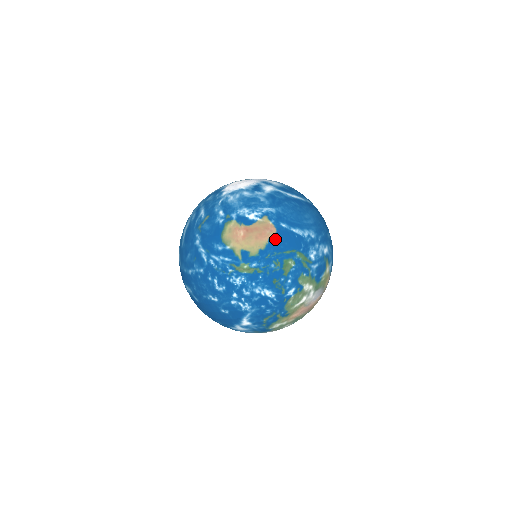
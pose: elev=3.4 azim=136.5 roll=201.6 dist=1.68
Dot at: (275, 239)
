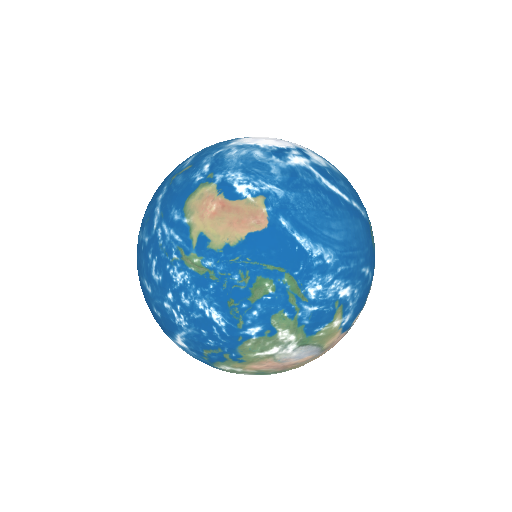
Dot at: (258, 238)
